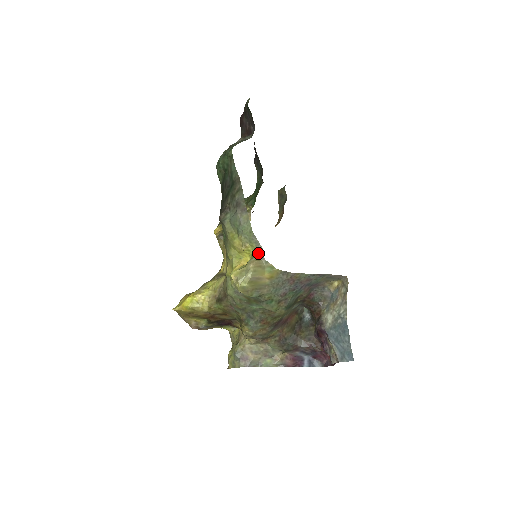
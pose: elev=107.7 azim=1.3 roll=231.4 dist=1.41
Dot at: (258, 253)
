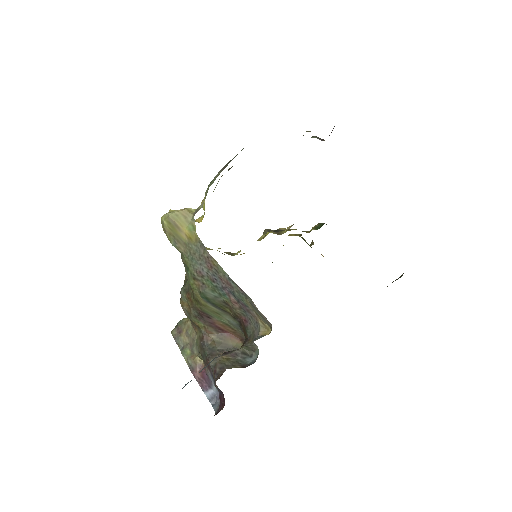
Dot at: (198, 208)
